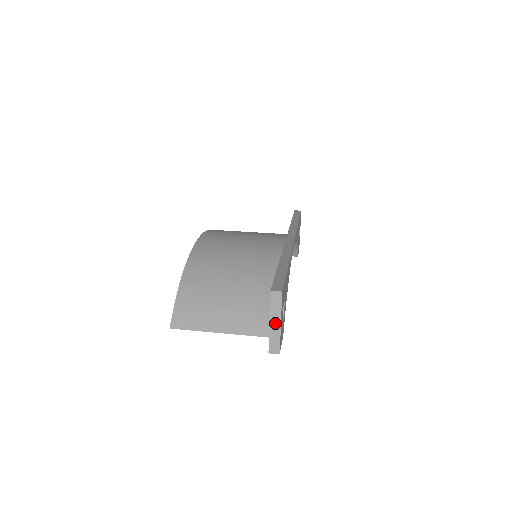
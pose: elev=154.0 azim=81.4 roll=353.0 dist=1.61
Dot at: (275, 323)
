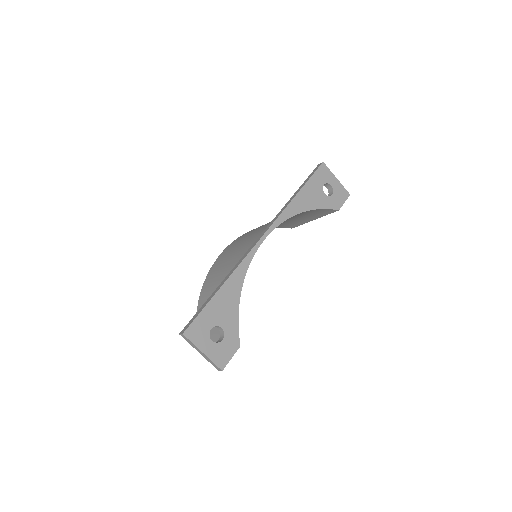
Dot at: (201, 353)
